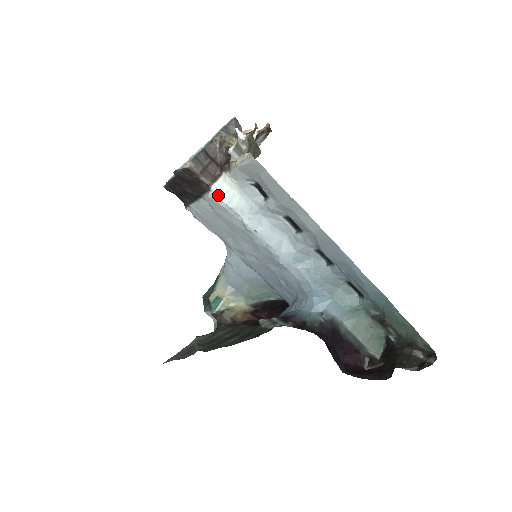
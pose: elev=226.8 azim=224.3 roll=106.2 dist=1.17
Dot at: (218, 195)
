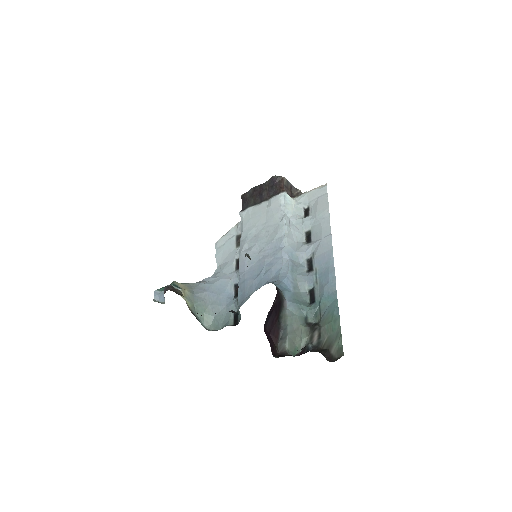
Dot at: (285, 197)
